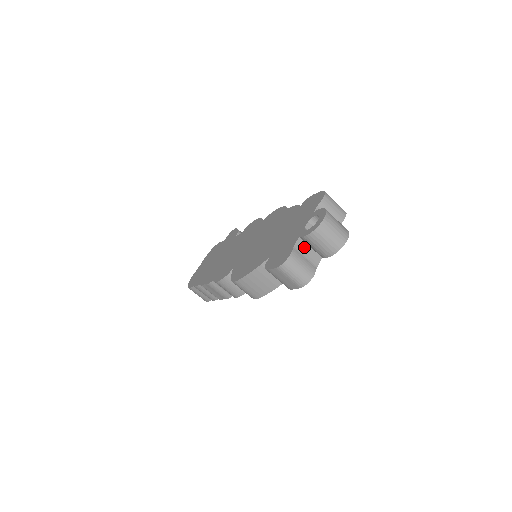
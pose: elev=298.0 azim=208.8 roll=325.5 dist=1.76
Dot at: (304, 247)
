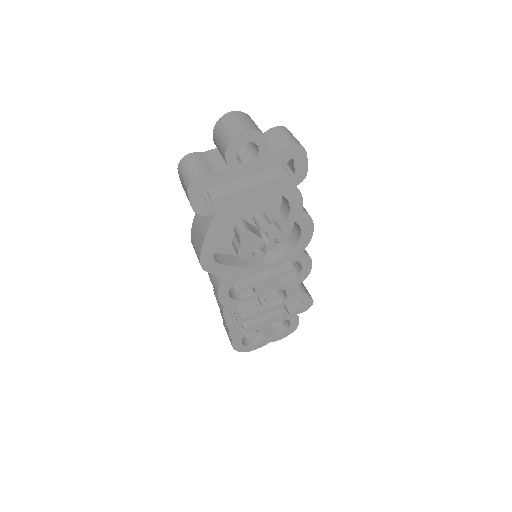
Dot at: (215, 156)
